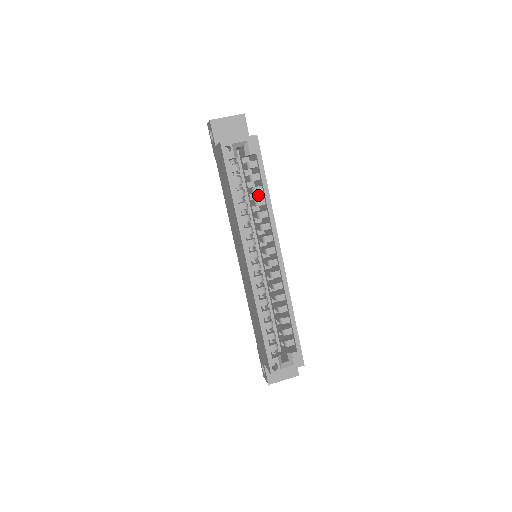
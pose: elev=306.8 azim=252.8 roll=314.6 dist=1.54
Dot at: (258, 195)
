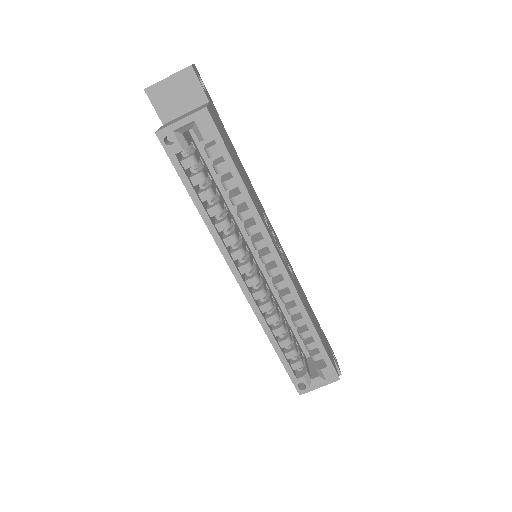
Dot at: occluded
